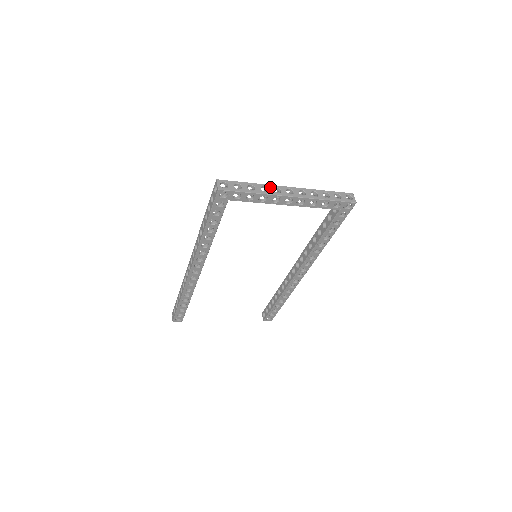
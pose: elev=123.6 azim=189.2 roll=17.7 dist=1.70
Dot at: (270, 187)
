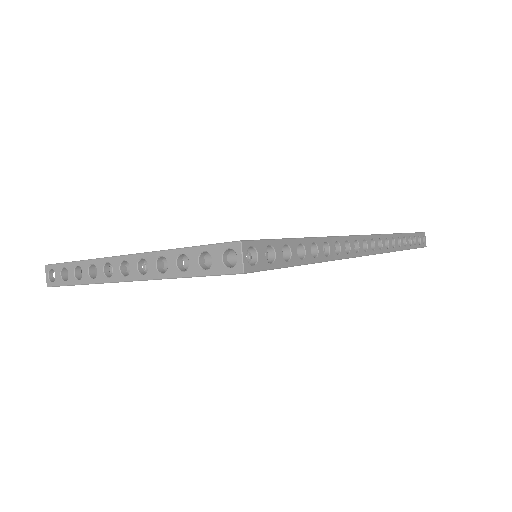
Dot at: (99, 265)
